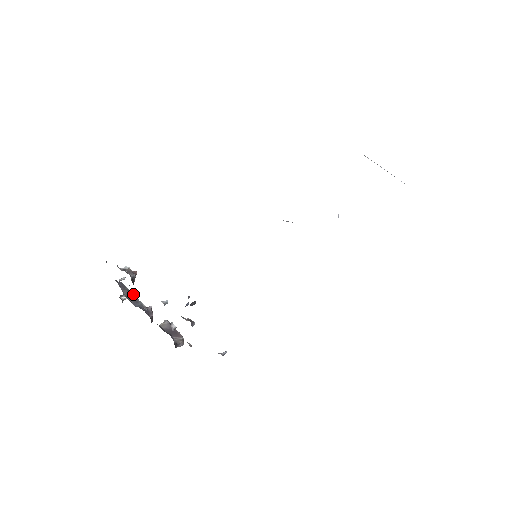
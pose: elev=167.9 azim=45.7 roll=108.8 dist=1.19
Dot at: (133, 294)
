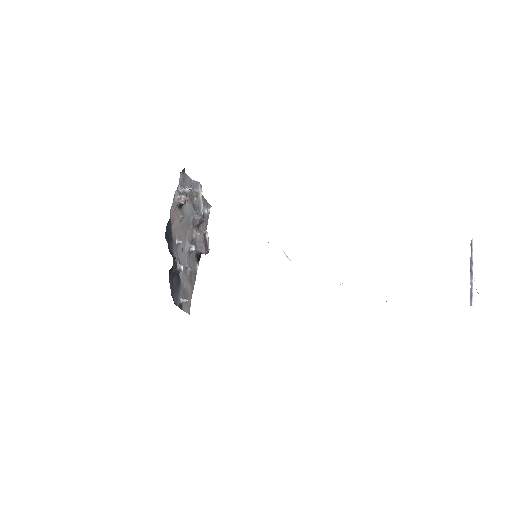
Dot at: (200, 197)
